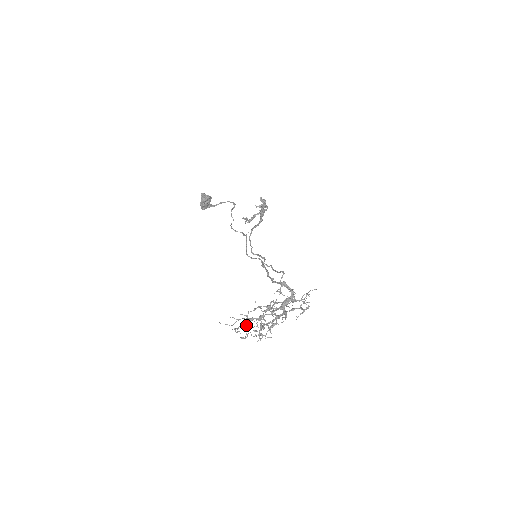
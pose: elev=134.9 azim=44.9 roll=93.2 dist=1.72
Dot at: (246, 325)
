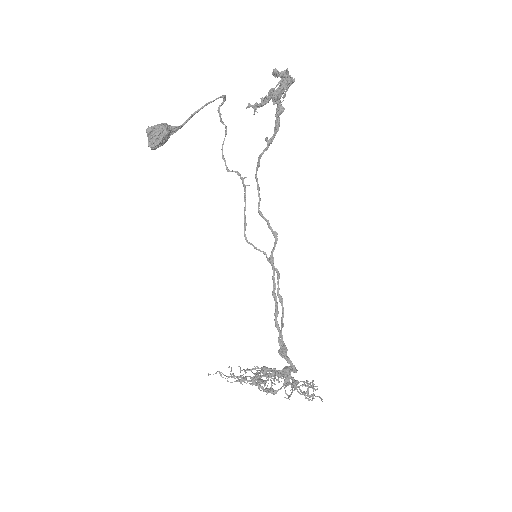
Dot at: occluded
